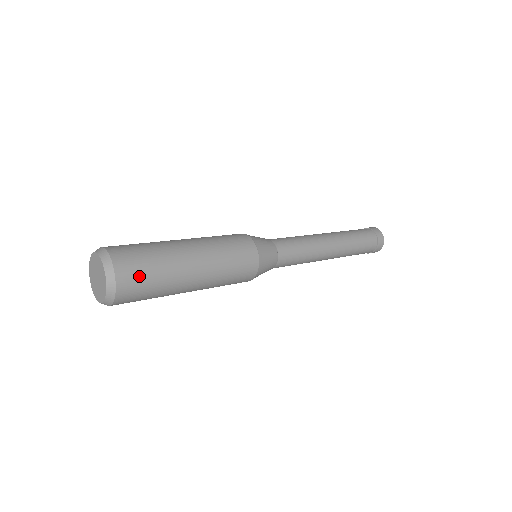
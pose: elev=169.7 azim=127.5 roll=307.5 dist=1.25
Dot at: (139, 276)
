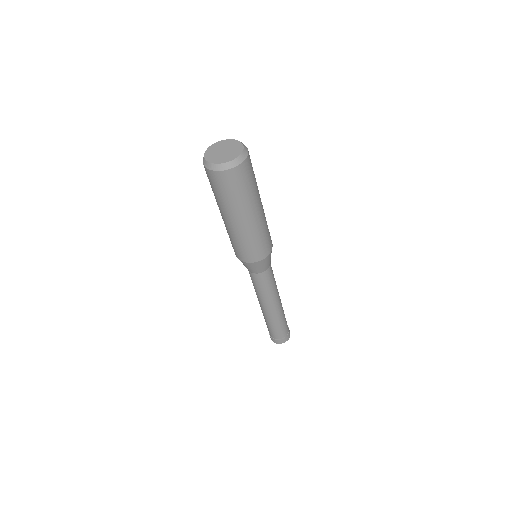
Dot at: (252, 170)
